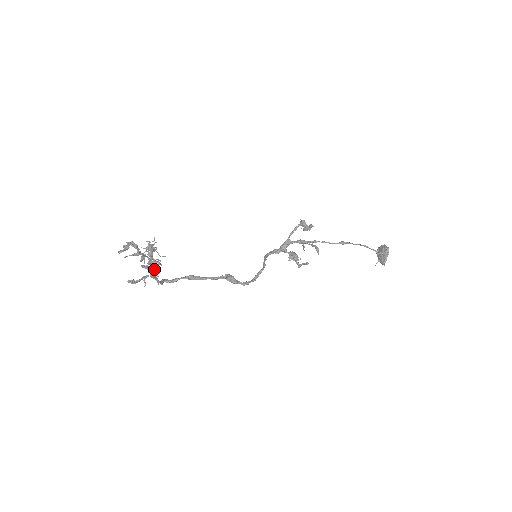
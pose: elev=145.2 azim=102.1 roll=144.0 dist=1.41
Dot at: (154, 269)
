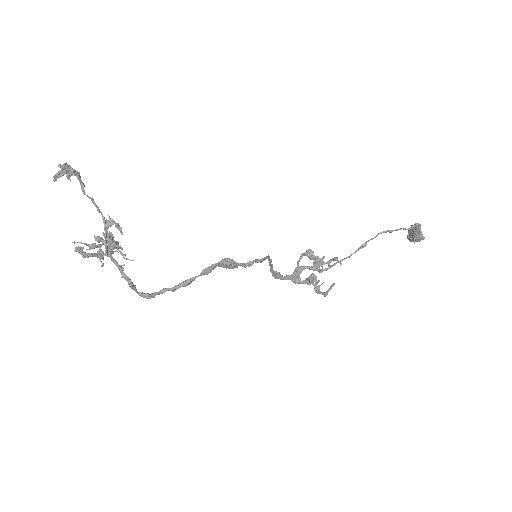
Dot at: (111, 232)
